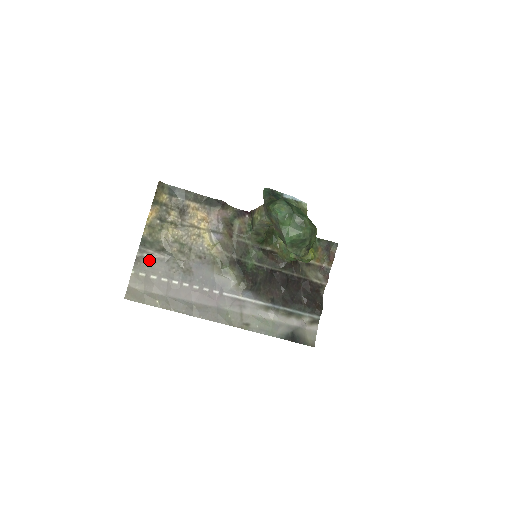
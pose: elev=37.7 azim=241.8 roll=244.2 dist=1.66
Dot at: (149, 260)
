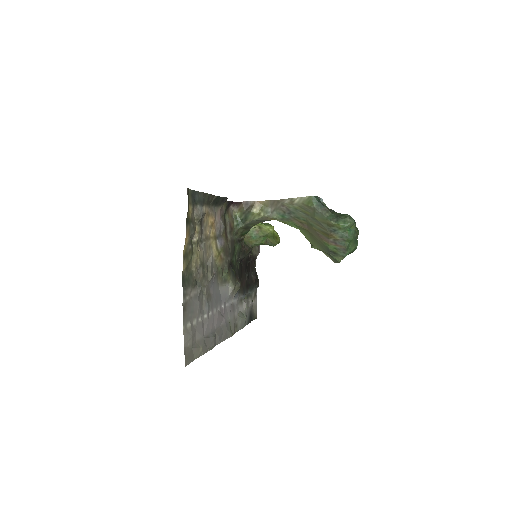
Dot at: (190, 303)
